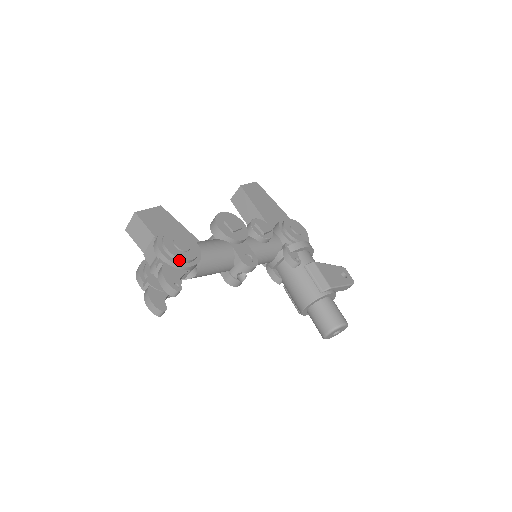
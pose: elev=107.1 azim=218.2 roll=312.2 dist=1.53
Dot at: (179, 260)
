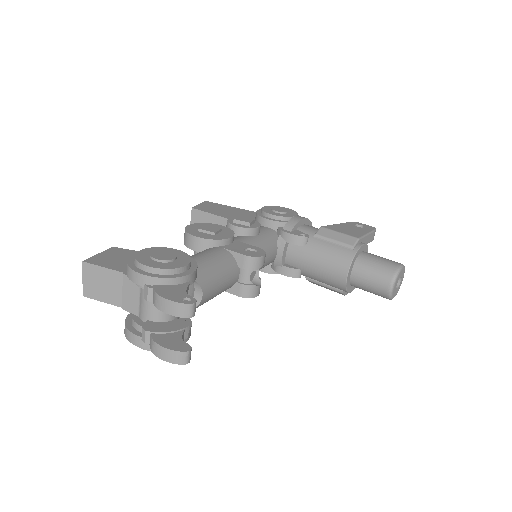
Dot at: (171, 272)
